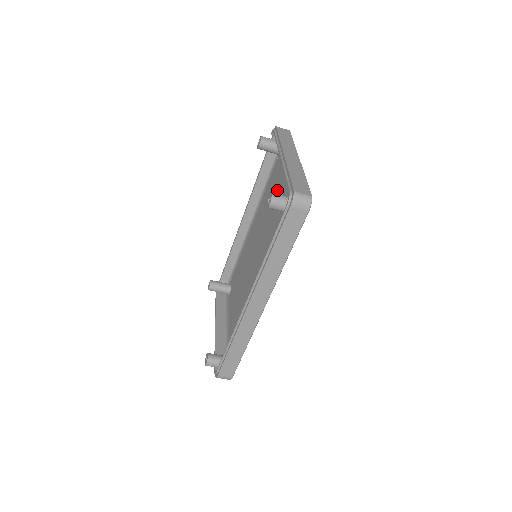
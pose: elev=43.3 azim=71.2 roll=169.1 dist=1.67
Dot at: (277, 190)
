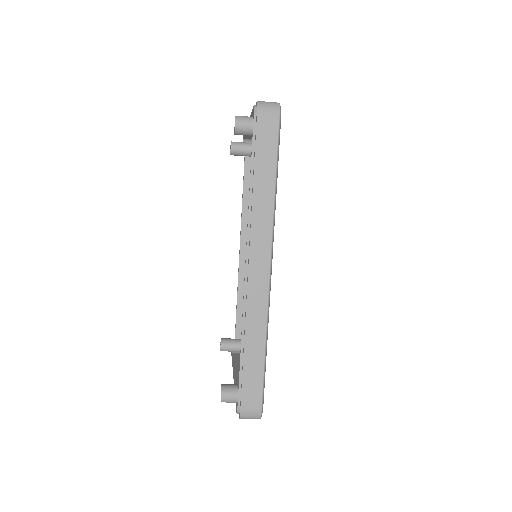
Dot at: occluded
